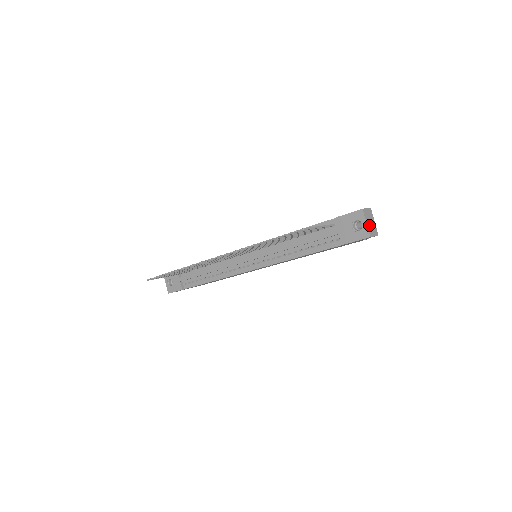
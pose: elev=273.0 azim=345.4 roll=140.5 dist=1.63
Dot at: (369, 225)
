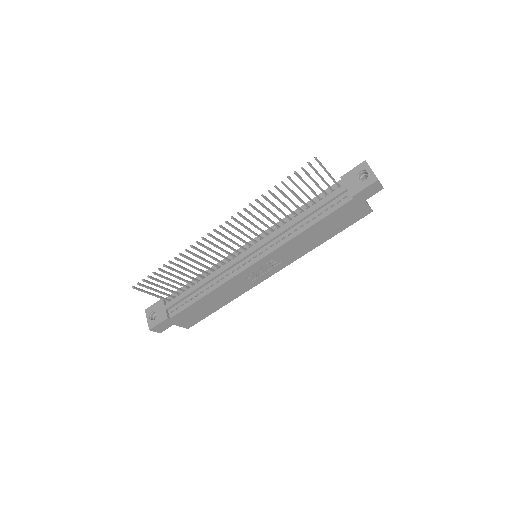
Dot at: (374, 174)
